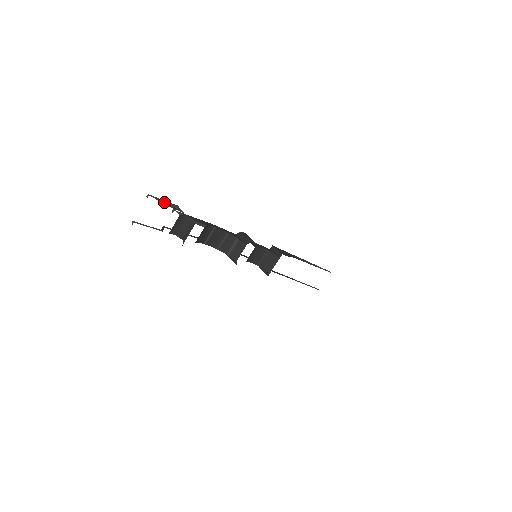
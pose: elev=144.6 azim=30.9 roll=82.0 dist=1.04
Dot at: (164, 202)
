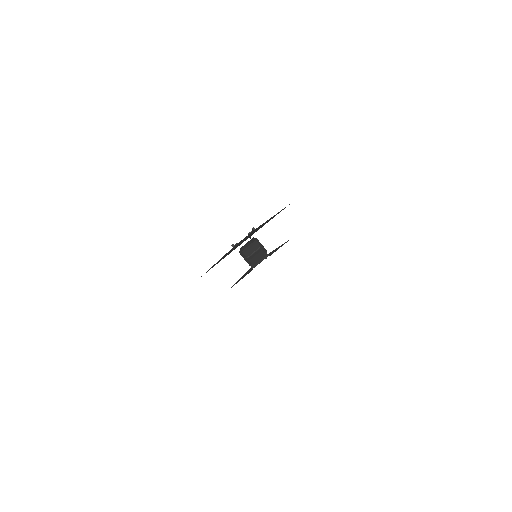
Dot at: occluded
